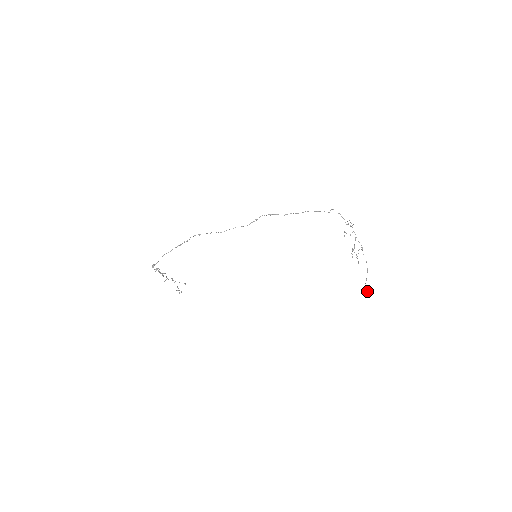
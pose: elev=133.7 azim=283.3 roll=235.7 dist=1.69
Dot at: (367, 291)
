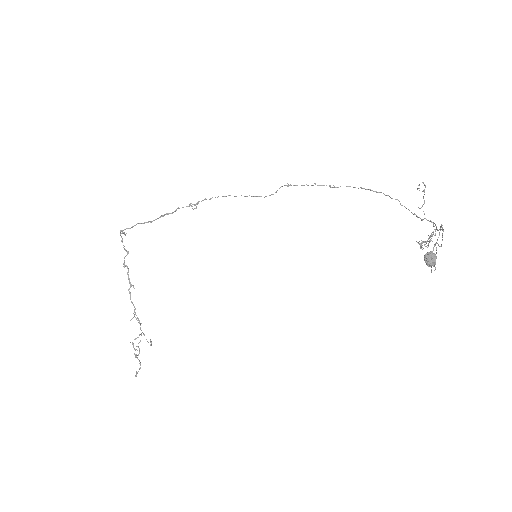
Dot at: (429, 252)
